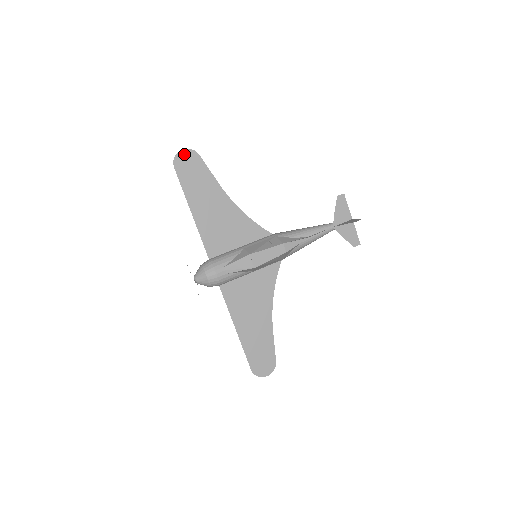
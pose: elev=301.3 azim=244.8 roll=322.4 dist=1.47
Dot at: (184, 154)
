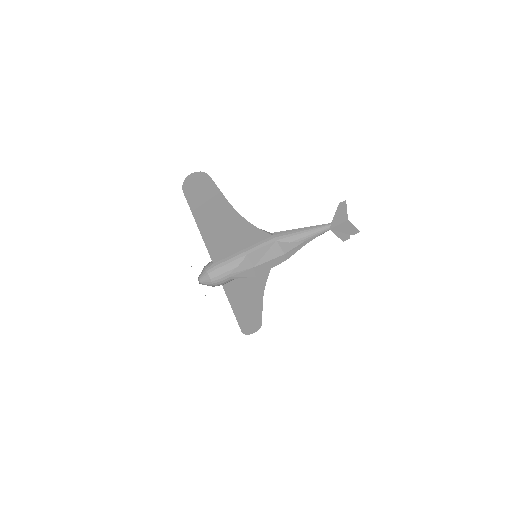
Dot at: (194, 177)
